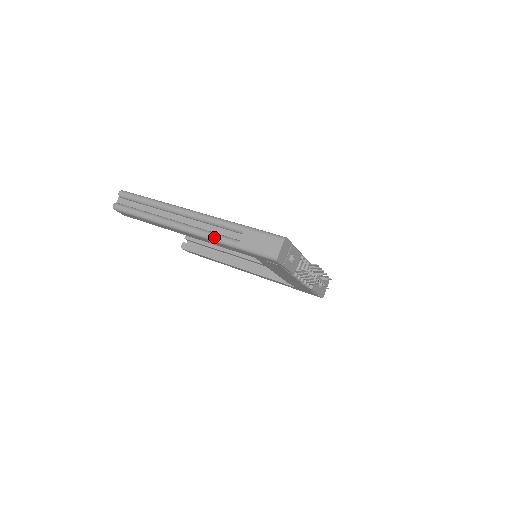
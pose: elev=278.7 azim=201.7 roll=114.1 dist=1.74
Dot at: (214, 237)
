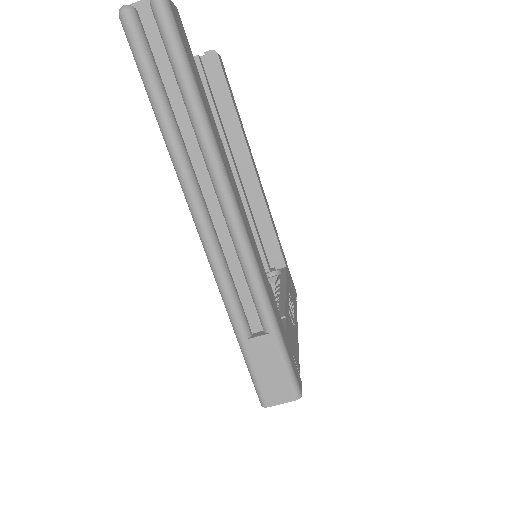
Dot at: (225, 293)
